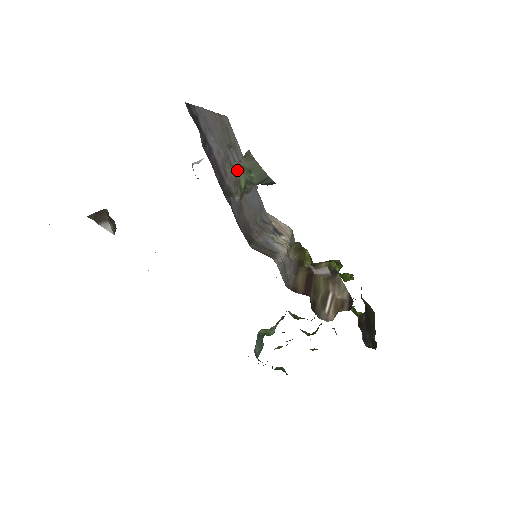
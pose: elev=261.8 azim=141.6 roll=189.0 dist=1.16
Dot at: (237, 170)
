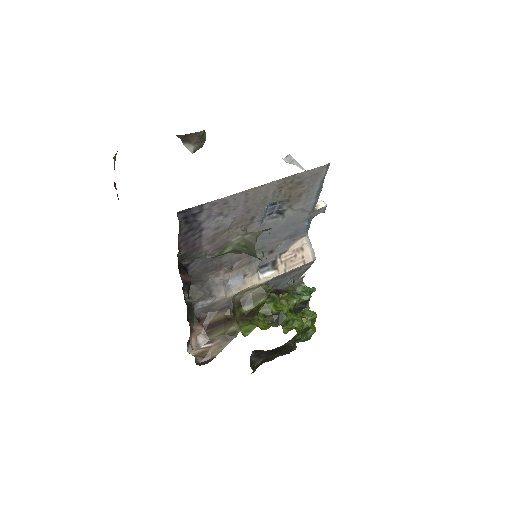
Dot at: (232, 240)
